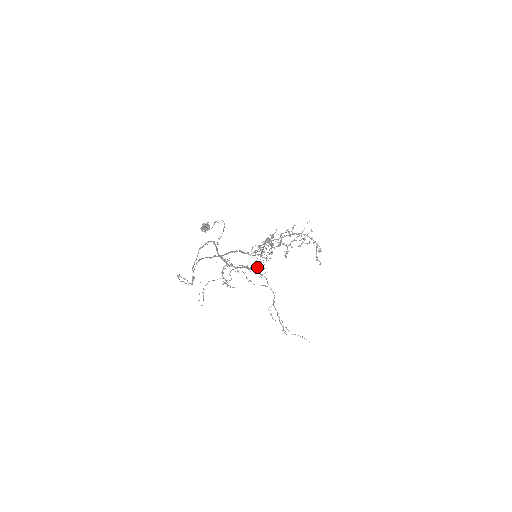
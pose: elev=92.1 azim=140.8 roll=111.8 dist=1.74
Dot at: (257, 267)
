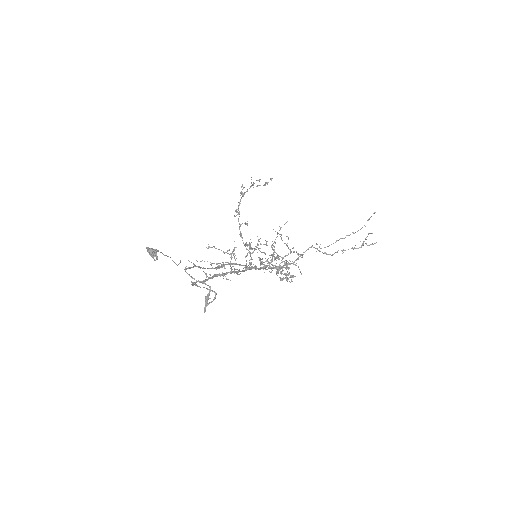
Dot at: (279, 266)
